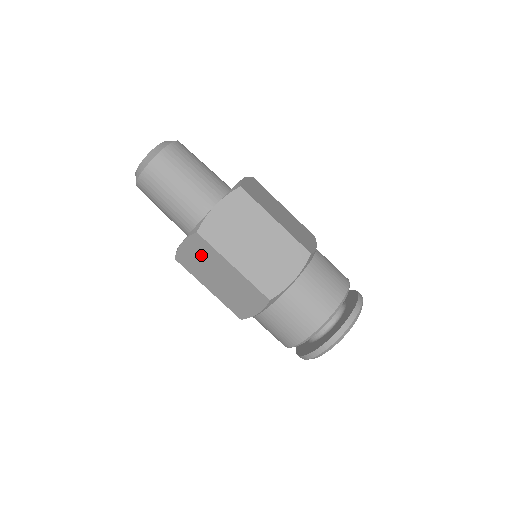
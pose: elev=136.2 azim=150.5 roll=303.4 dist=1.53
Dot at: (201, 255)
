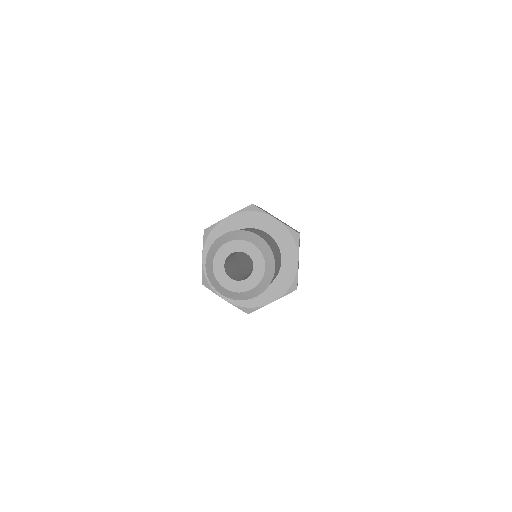
Dot at: occluded
